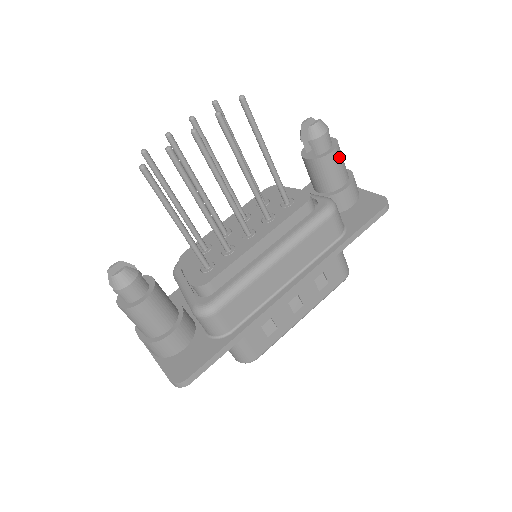
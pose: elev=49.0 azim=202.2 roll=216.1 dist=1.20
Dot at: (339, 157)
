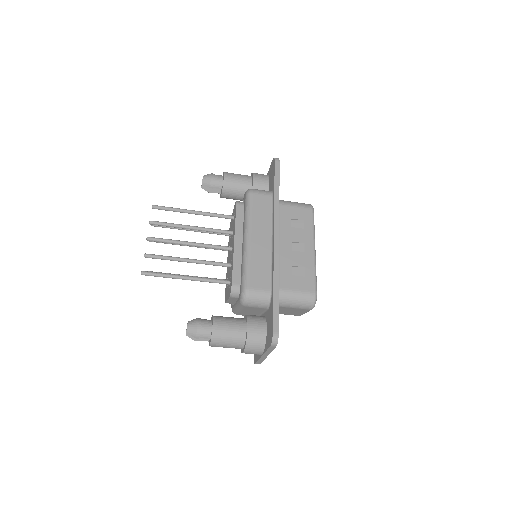
Dot at: (232, 175)
